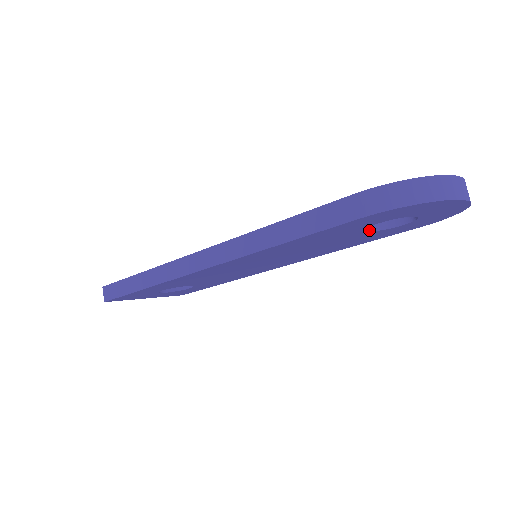
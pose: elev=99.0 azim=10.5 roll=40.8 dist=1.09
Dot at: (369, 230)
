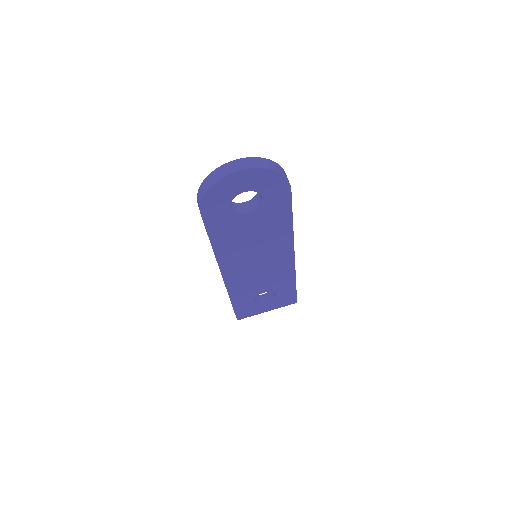
Dot at: (250, 211)
